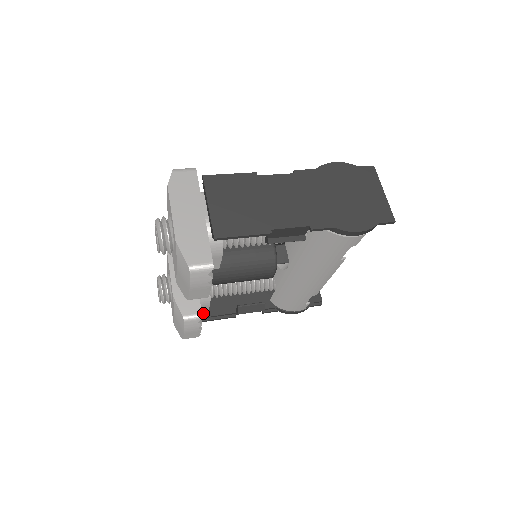
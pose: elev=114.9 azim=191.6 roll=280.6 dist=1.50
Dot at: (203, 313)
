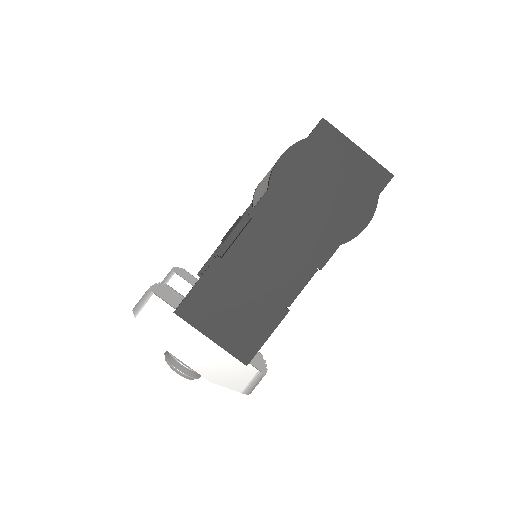
Dot at: occluded
